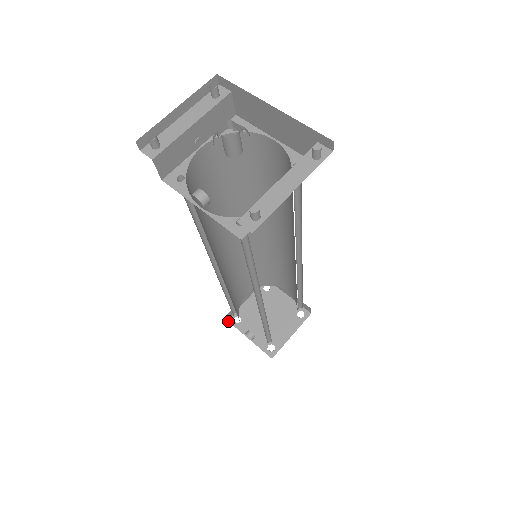
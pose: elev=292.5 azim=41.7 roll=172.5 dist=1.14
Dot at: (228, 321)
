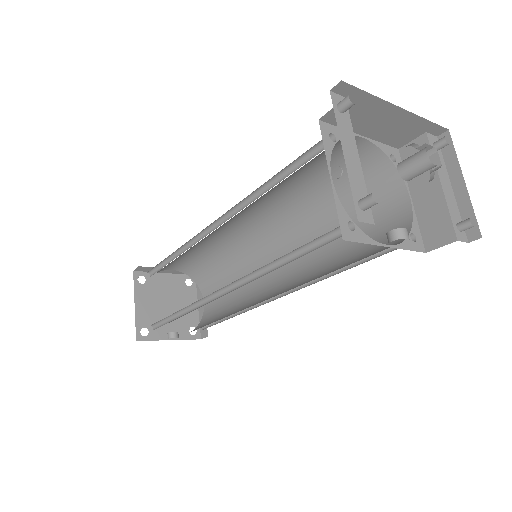
Dot at: occluded
